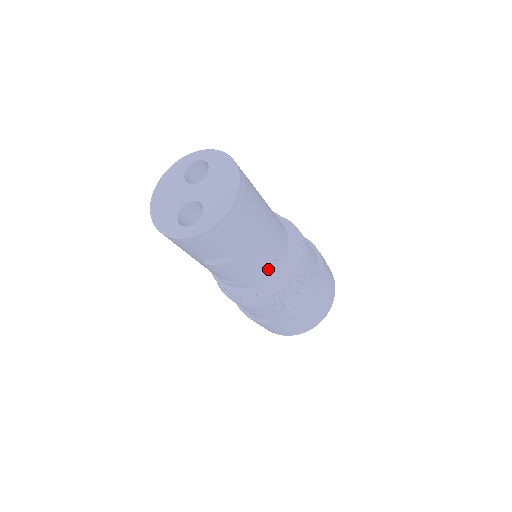
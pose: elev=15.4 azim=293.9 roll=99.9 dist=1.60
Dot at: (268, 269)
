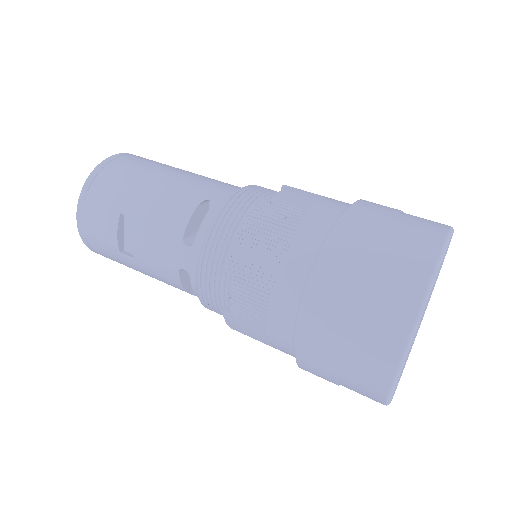
Dot at: (206, 220)
